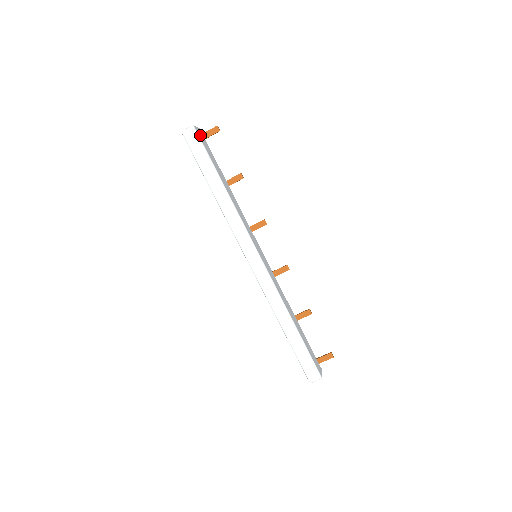
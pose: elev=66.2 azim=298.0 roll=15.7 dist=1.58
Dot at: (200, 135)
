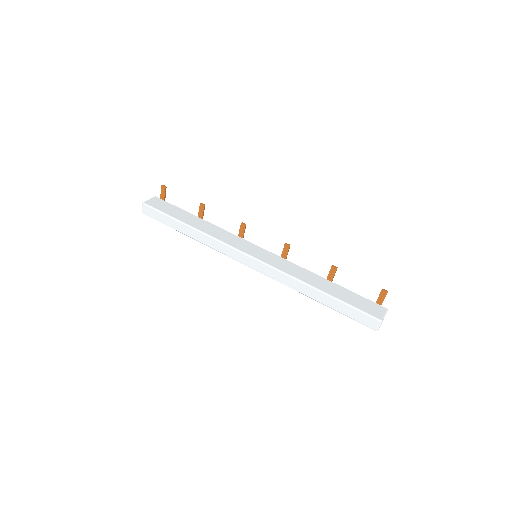
Dot at: (154, 204)
